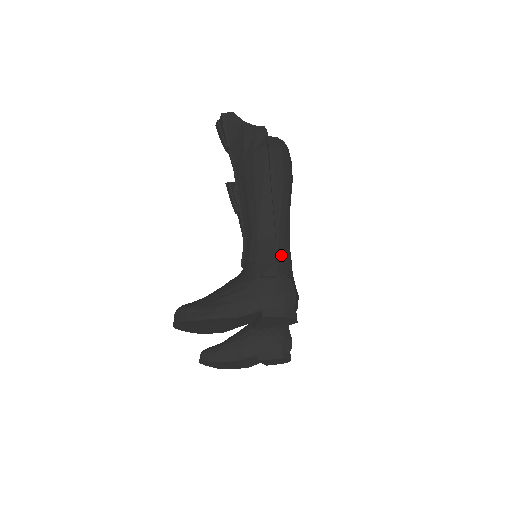
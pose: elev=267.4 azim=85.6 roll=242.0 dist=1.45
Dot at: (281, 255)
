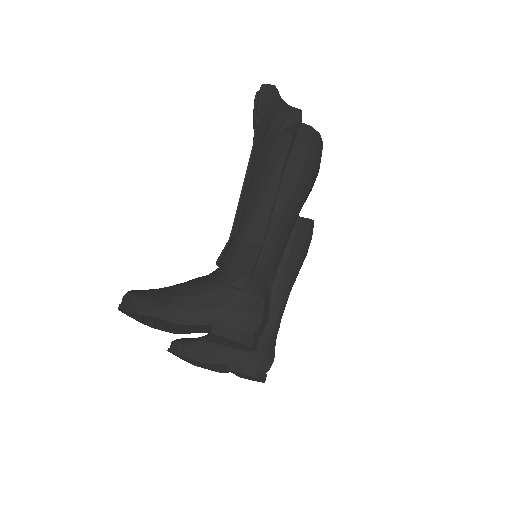
Dot at: (262, 266)
